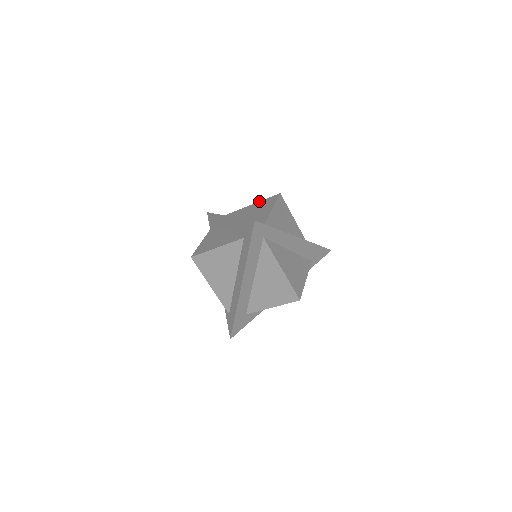
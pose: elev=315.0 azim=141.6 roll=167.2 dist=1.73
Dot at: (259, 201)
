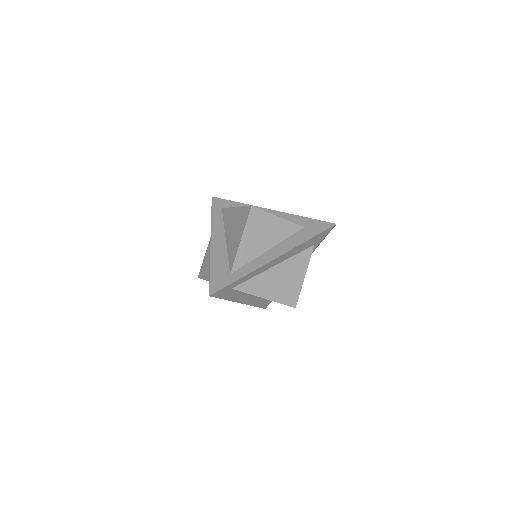
Dot at: occluded
